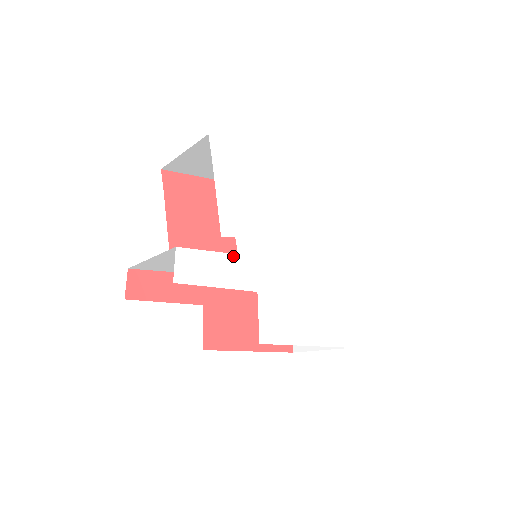
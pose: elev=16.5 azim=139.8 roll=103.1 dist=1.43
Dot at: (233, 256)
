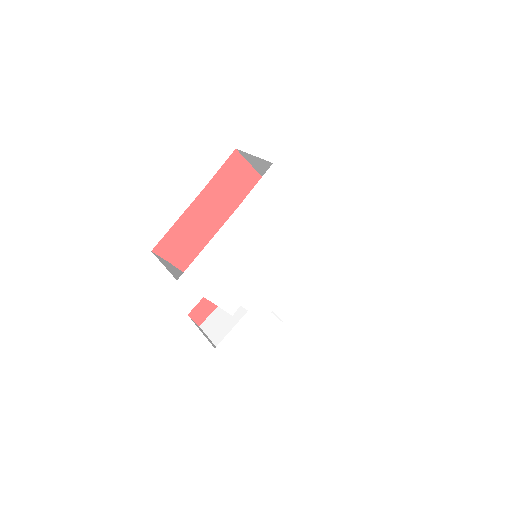
Dot at: (246, 315)
